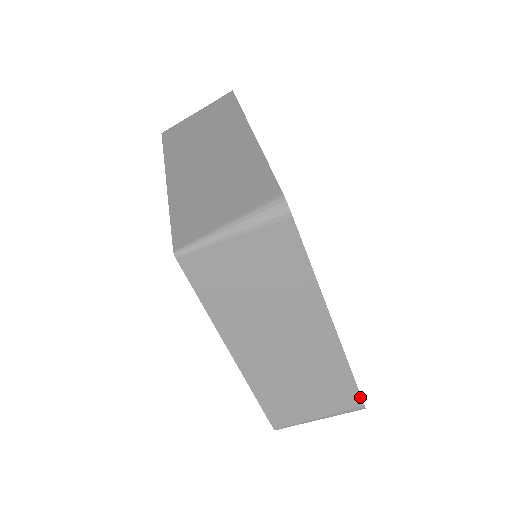
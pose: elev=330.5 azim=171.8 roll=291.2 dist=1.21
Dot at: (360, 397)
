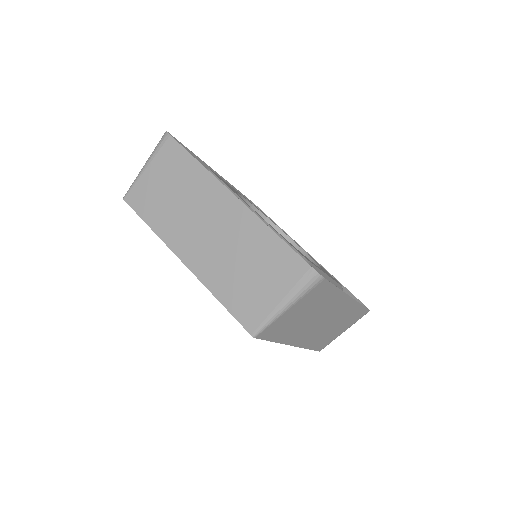
Dot at: (367, 310)
